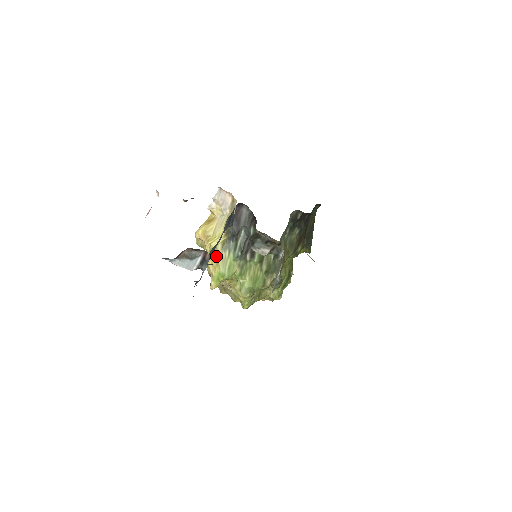
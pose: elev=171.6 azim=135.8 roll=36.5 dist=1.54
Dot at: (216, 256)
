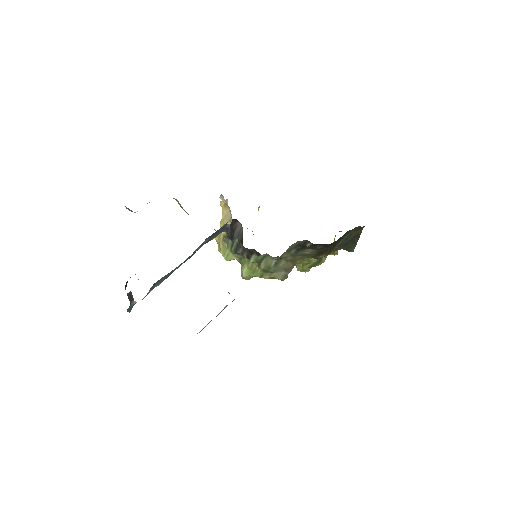
Dot at: (219, 241)
